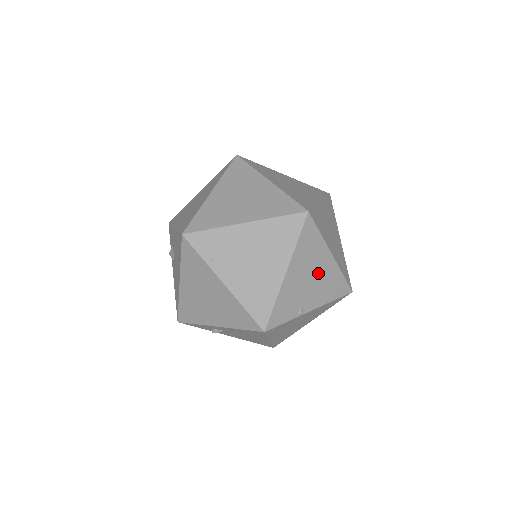
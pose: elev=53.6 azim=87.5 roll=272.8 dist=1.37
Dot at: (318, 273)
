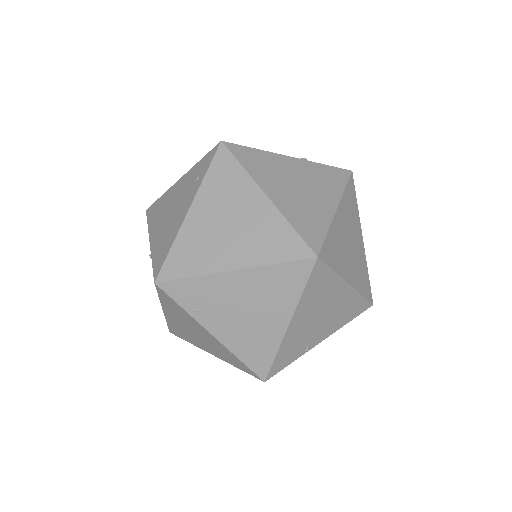
Dot at: (330, 308)
